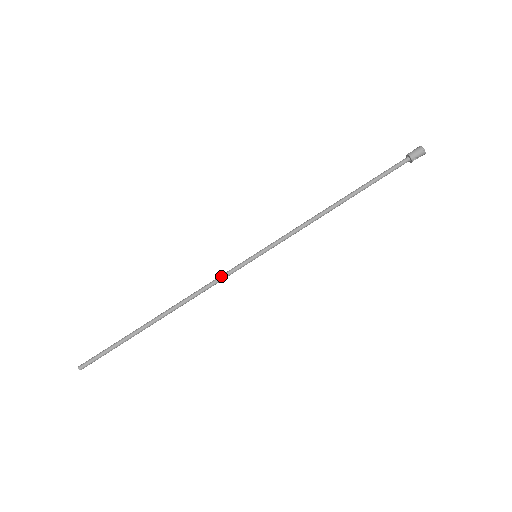
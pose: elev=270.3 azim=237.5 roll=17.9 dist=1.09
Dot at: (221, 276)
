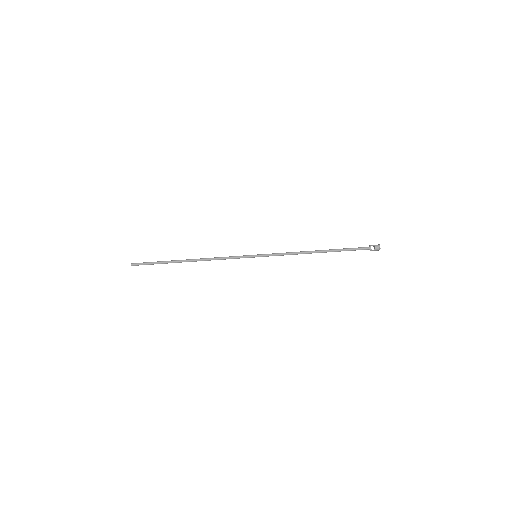
Dot at: occluded
